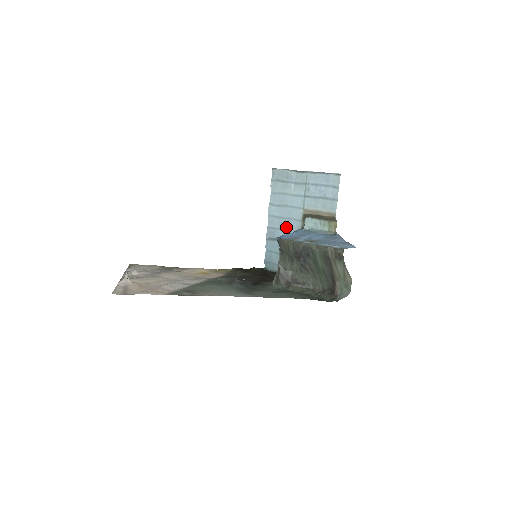
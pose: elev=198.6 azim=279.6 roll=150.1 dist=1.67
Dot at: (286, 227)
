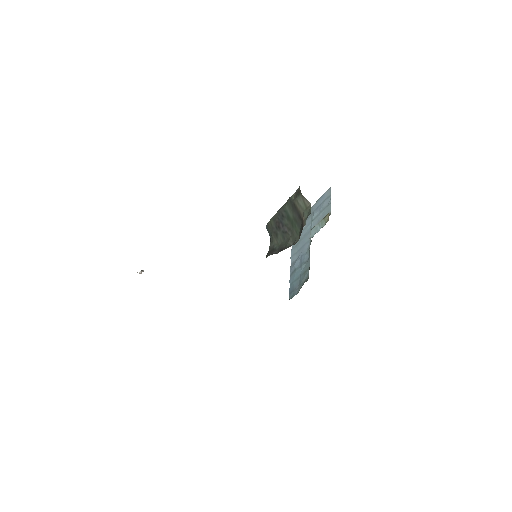
Dot at: (302, 254)
